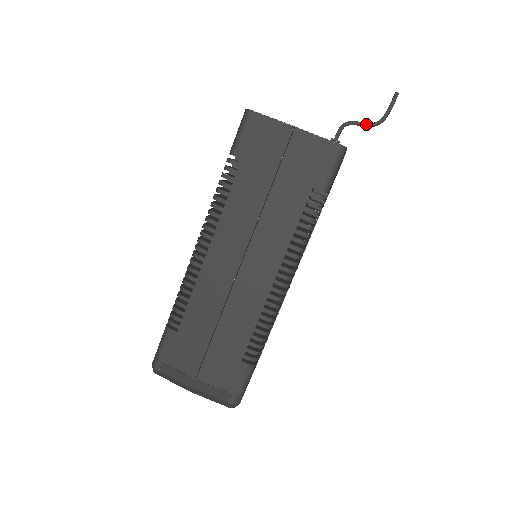
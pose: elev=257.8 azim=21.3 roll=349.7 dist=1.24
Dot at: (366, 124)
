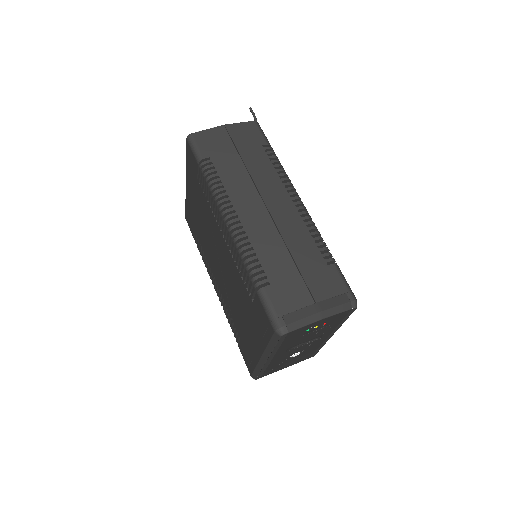
Dot at: occluded
